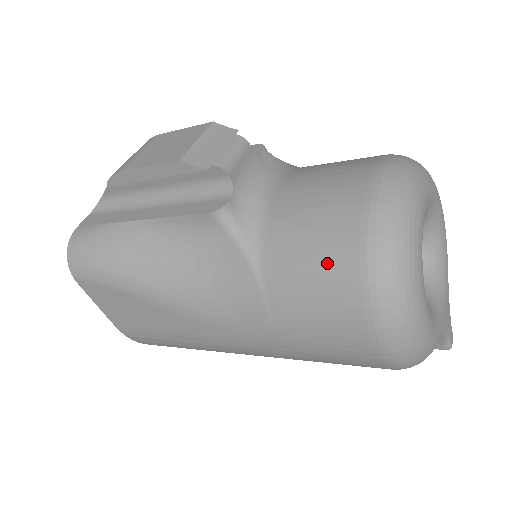
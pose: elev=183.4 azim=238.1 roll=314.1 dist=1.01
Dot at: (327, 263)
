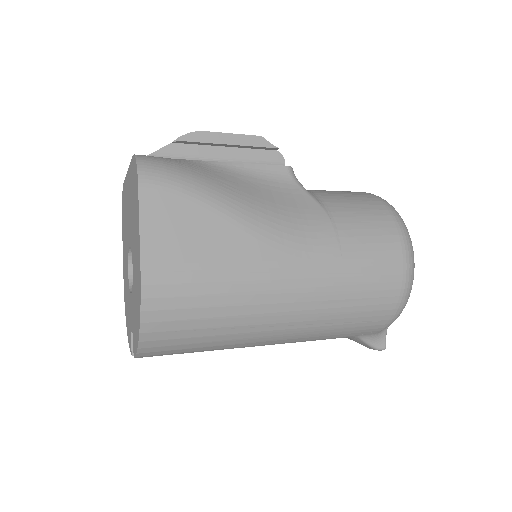
Dot at: (367, 205)
